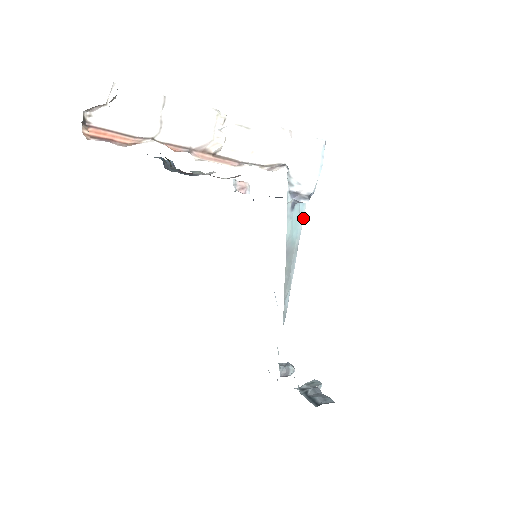
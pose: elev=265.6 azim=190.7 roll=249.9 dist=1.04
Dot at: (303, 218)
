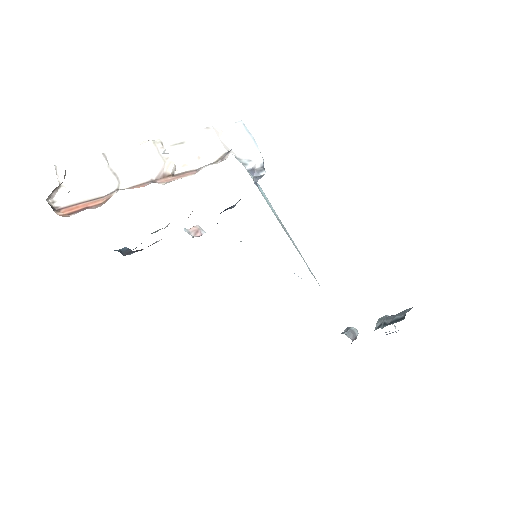
Dot at: (267, 199)
